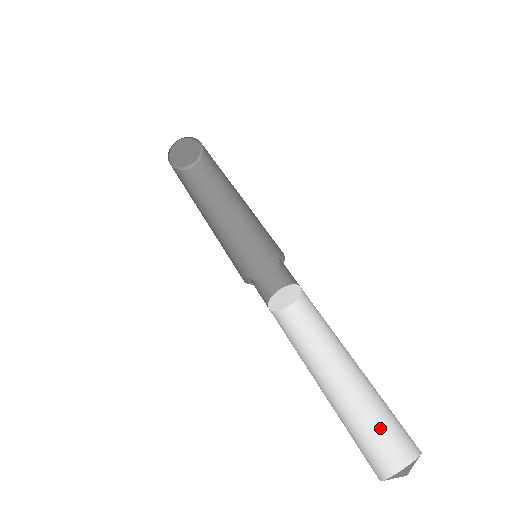
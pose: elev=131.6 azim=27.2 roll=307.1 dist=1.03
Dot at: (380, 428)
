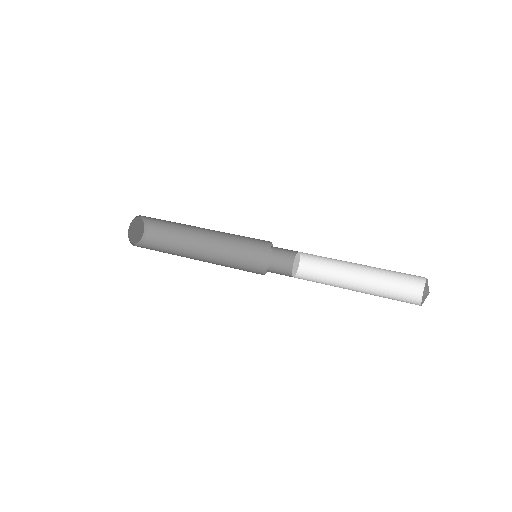
Dot at: (398, 285)
